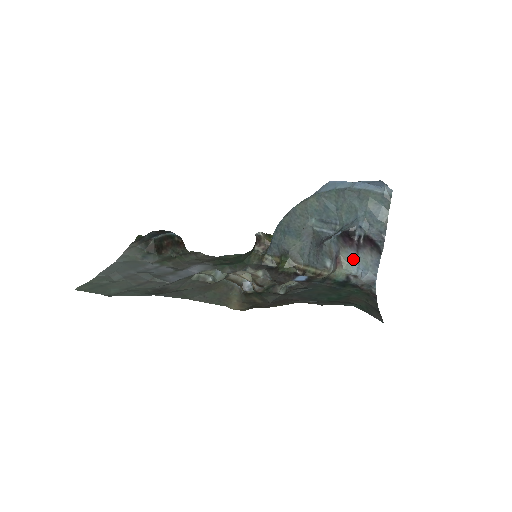
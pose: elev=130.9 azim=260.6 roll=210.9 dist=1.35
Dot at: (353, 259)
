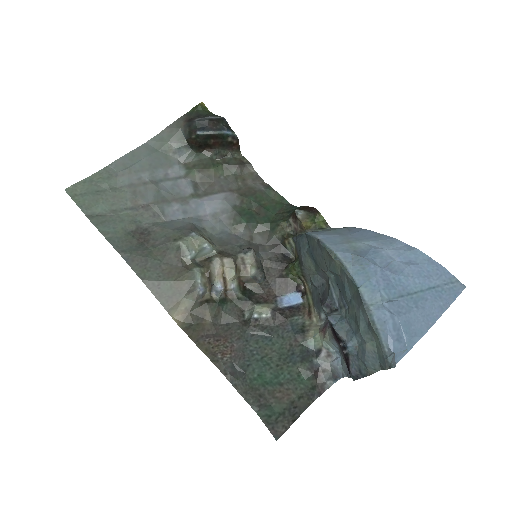
Dot at: (335, 345)
